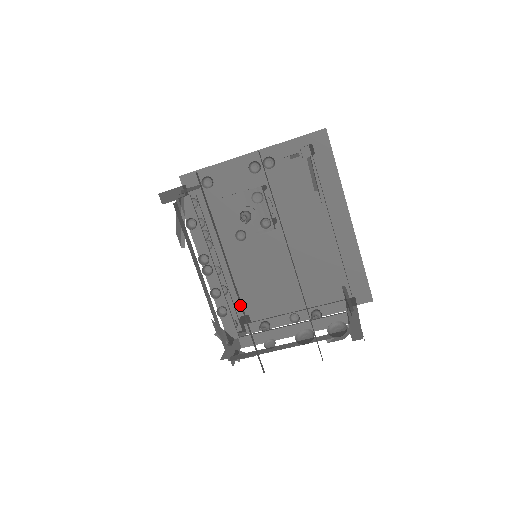
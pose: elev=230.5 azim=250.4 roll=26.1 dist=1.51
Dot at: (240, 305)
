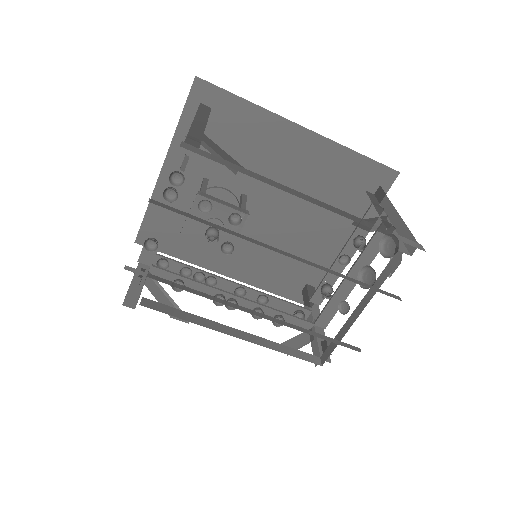
Dot at: (292, 284)
